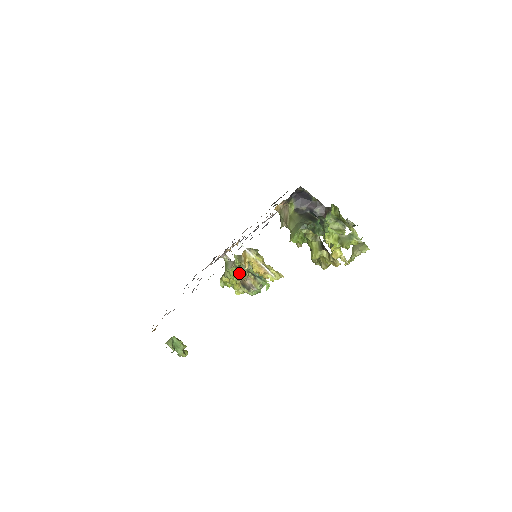
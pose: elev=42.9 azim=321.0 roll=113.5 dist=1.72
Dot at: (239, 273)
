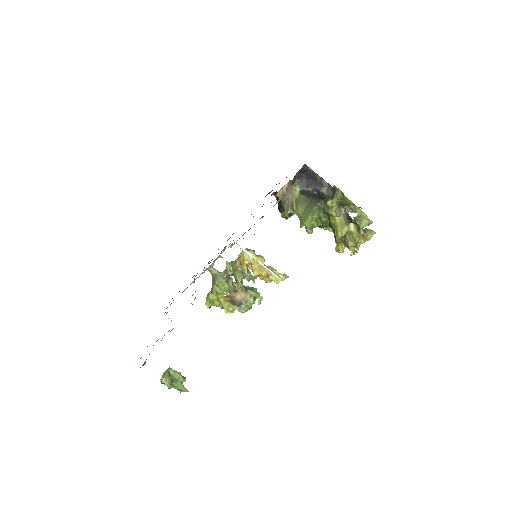
Dot at: (230, 285)
